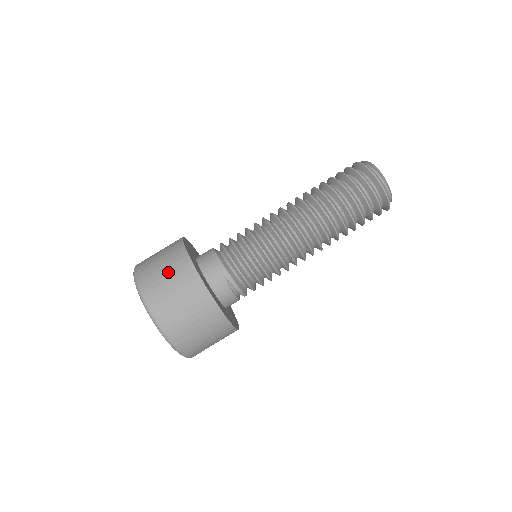
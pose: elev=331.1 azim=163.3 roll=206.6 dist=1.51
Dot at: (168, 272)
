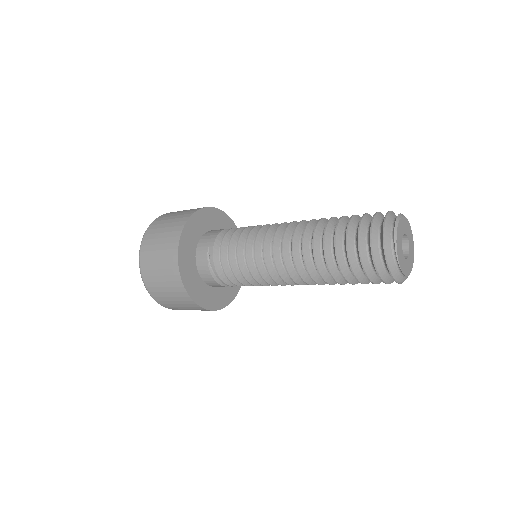
Dot at: (174, 218)
